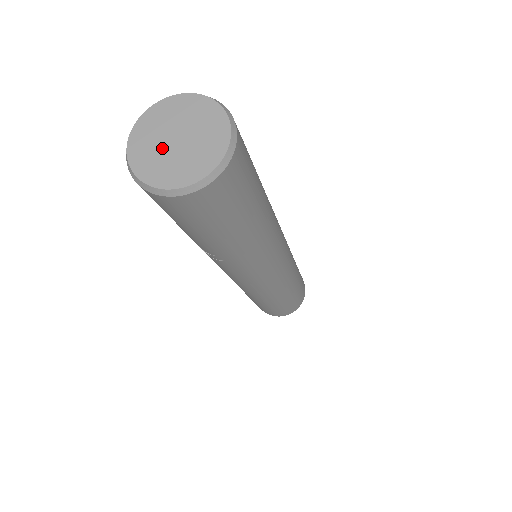
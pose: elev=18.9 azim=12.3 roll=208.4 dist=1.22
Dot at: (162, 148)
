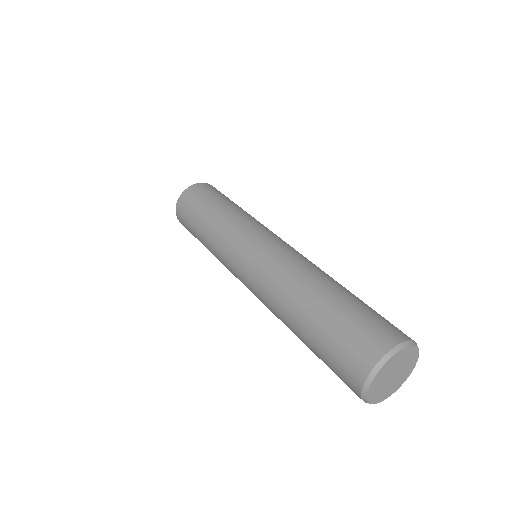
Dot at: (388, 385)
